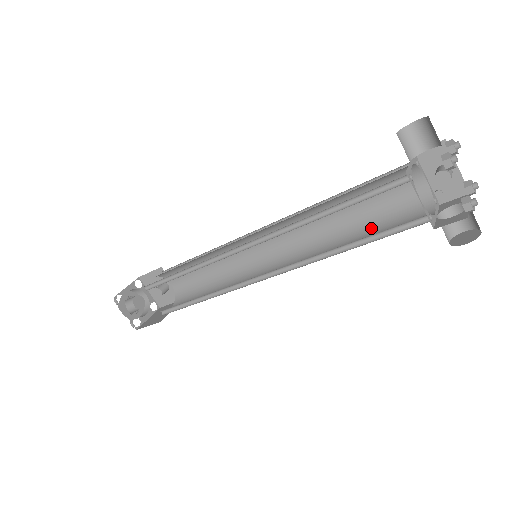
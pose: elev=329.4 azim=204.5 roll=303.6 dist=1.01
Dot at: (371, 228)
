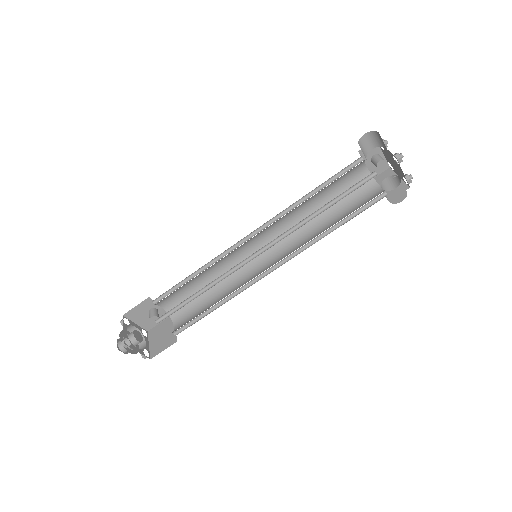
Dot at: (337, 207)
